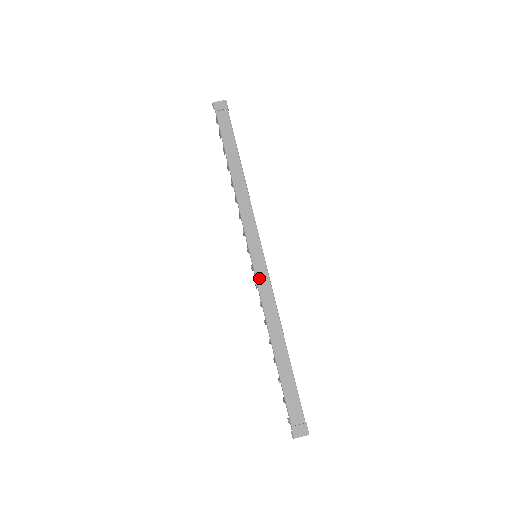
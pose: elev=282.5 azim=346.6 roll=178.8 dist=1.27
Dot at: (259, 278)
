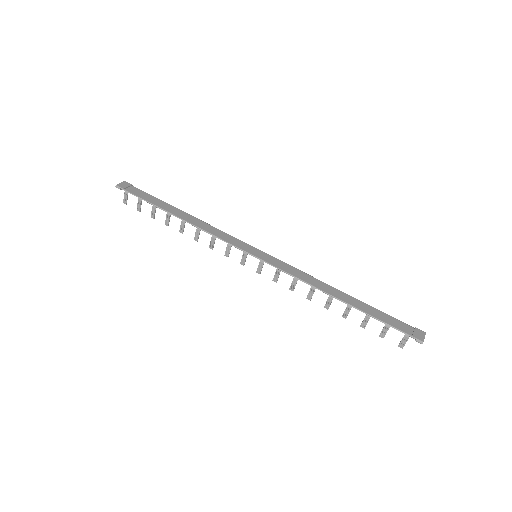
Dot at: (276, 265)
